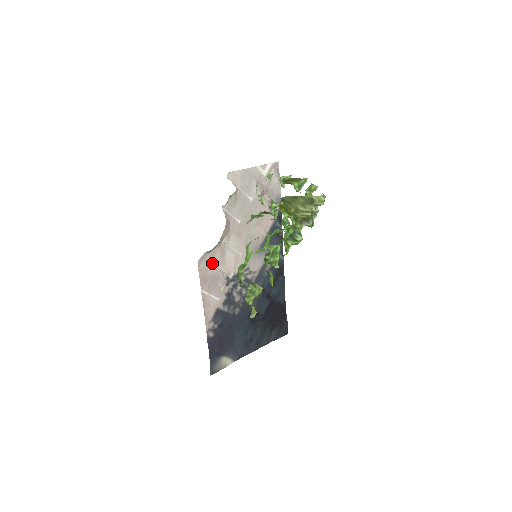
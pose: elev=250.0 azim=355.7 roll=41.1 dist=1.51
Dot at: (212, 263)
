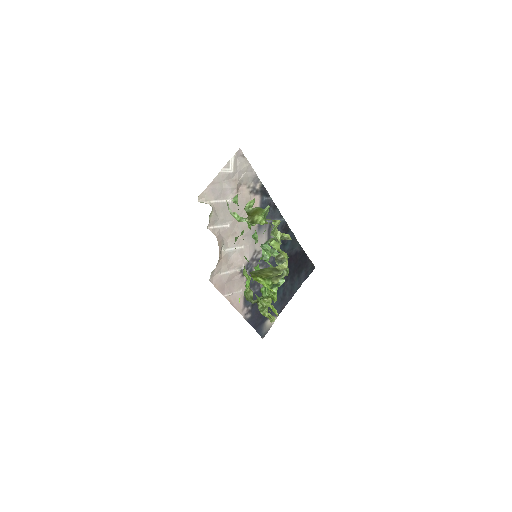
Dot at: (222, 271)
